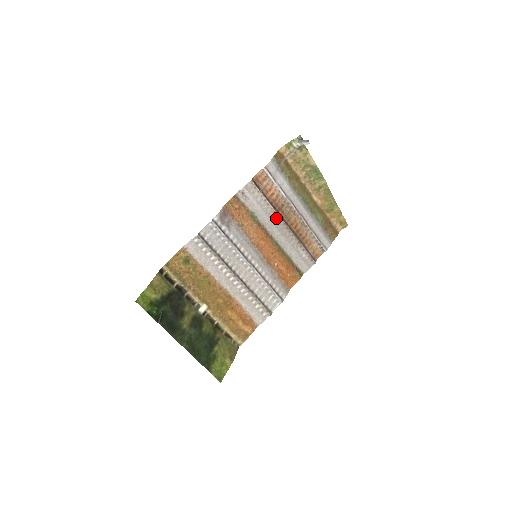
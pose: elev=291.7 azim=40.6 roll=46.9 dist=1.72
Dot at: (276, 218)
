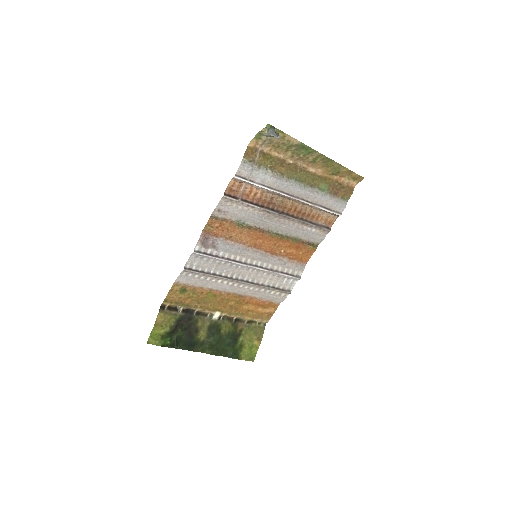
Dot at: (268, 214)
